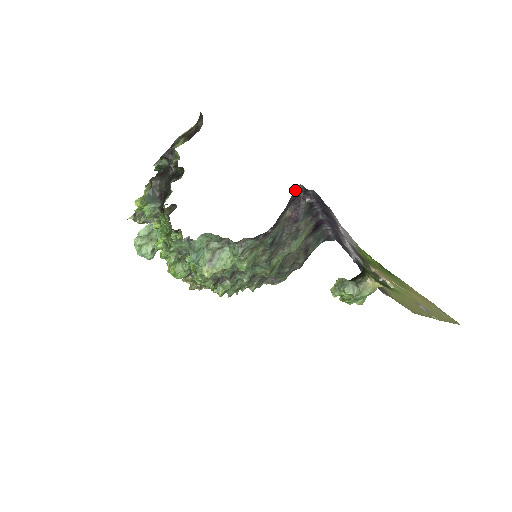
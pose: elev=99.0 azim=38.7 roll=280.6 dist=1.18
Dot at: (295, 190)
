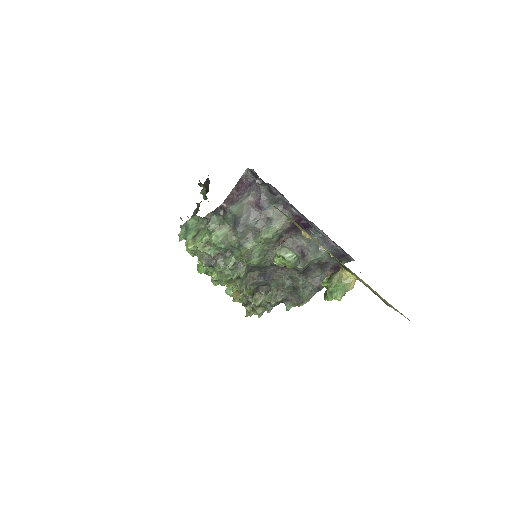
Dot at: (244, 173)
